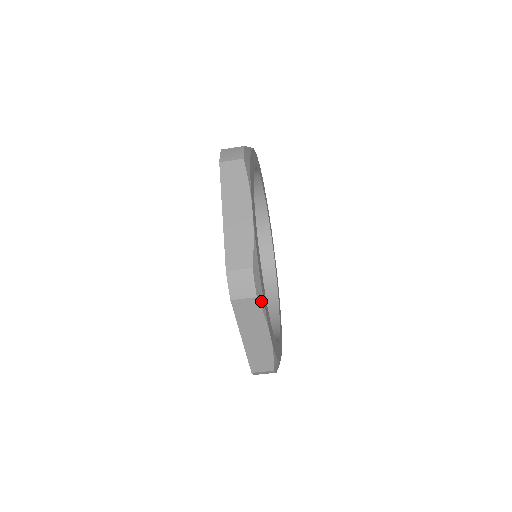
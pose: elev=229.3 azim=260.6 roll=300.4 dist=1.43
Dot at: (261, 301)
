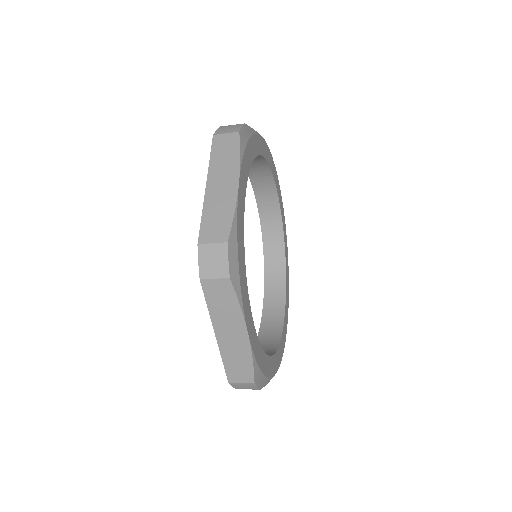
Dot at: (265, 382)
